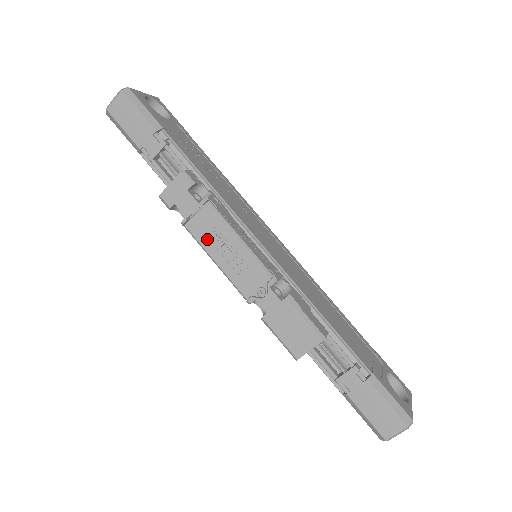
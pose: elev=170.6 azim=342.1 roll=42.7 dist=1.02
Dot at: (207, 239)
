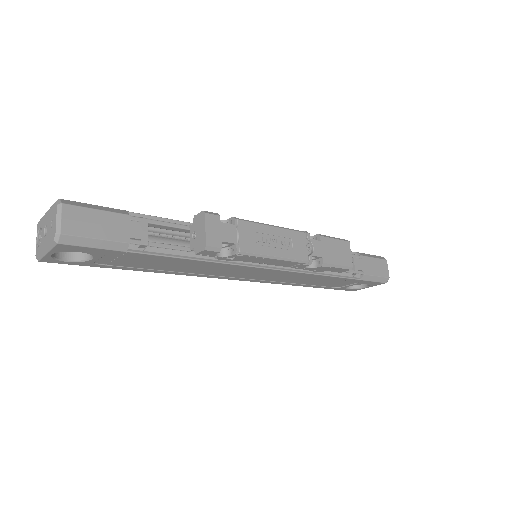
Dot at: (259, 246)
